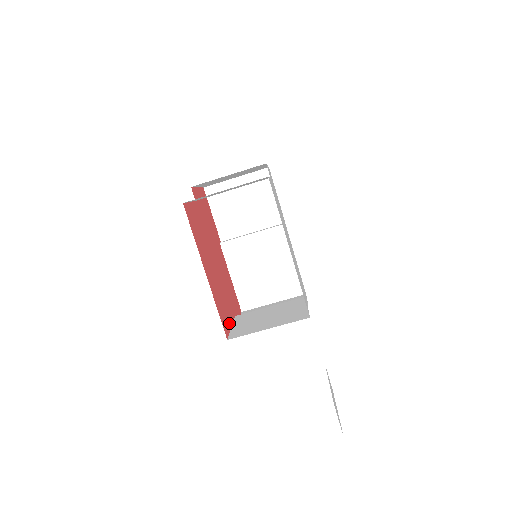
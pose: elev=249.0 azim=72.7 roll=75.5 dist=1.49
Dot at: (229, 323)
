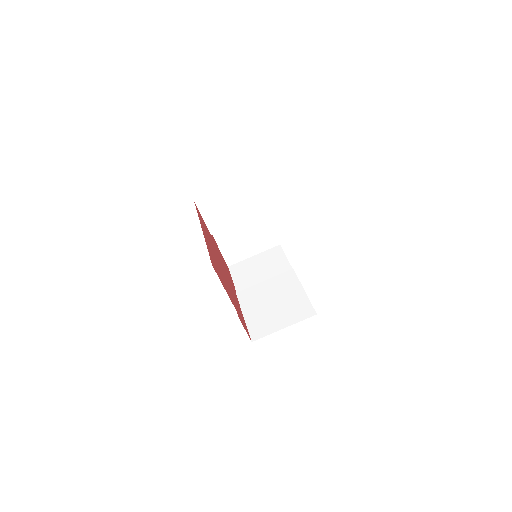
Dot at: (222, 283)
